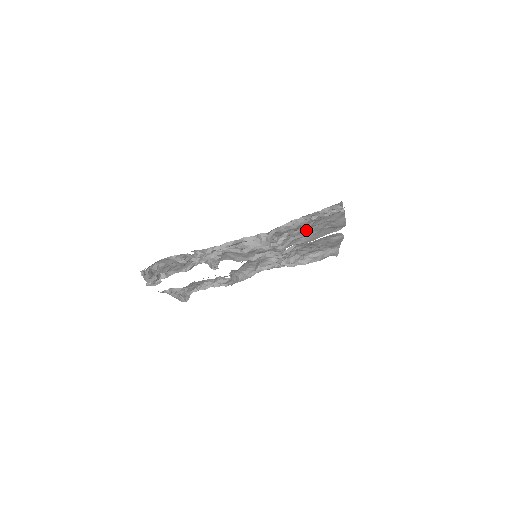
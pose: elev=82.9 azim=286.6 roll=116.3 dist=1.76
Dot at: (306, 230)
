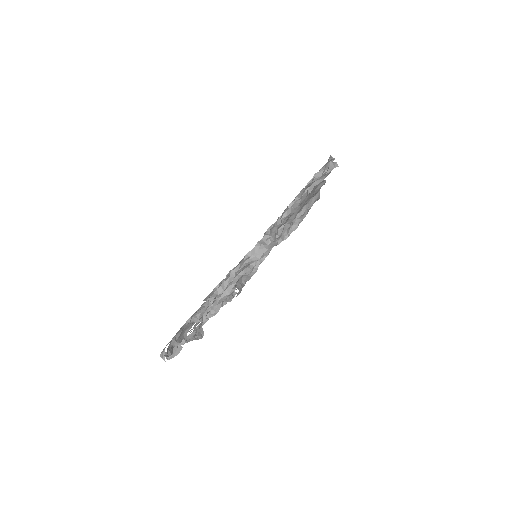
Dot at: occluded
